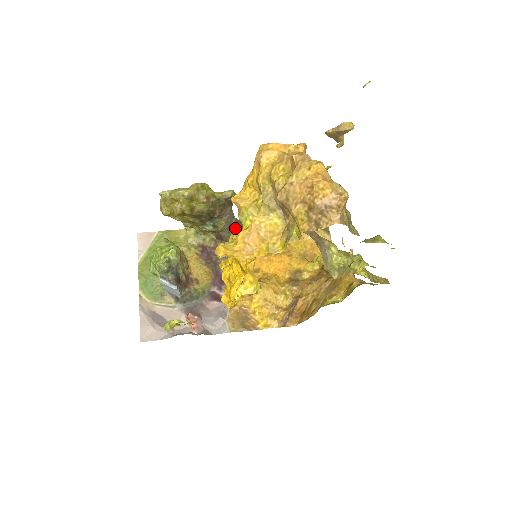
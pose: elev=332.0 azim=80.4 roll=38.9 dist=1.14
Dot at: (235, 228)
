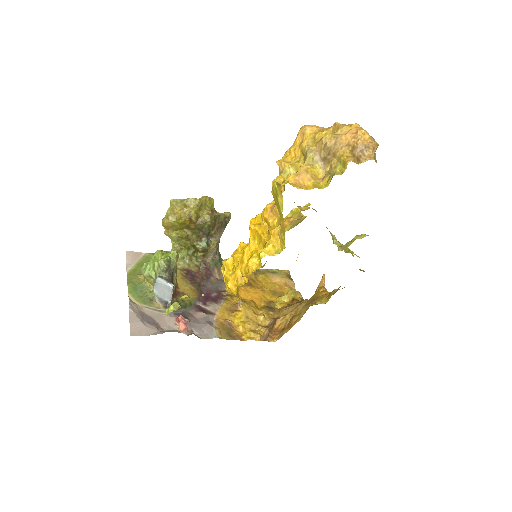
Dot at: (218, 258)
